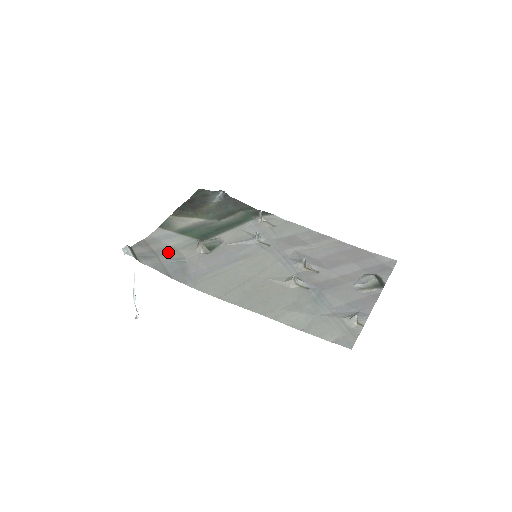
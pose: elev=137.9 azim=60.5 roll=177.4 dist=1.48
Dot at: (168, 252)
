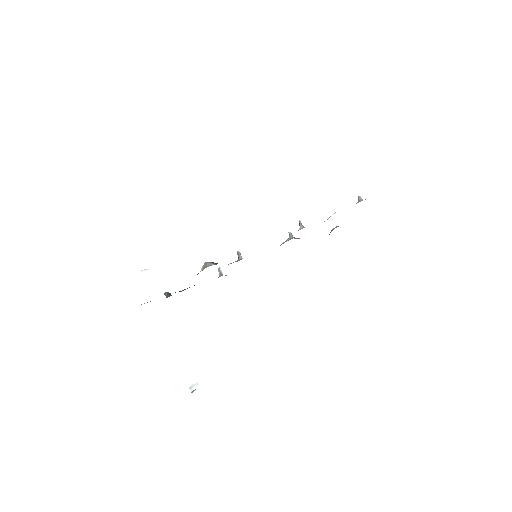
Dot at: occluded
